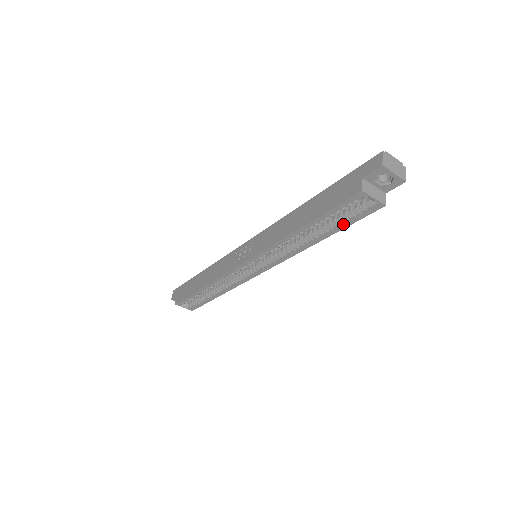
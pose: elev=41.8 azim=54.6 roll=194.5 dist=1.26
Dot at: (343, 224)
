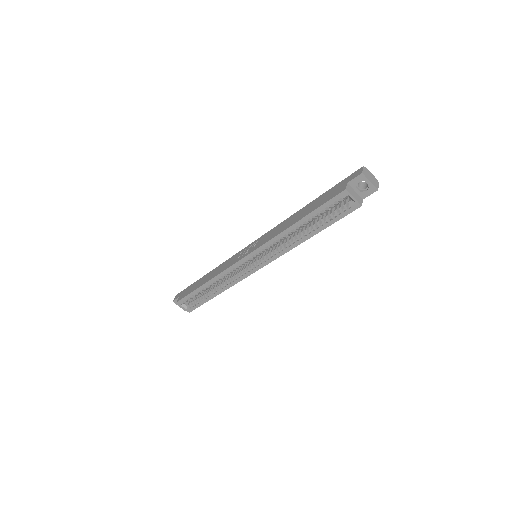
Dot at: (329, 221)
